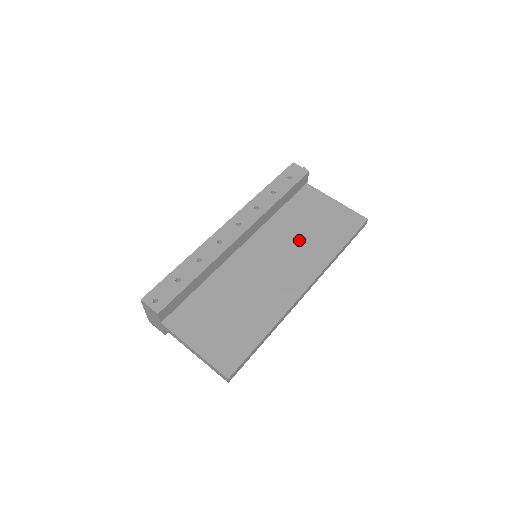
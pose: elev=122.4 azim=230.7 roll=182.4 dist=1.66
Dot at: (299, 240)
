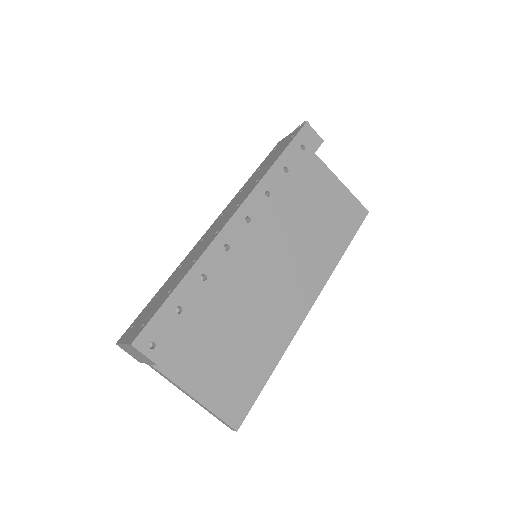
Dot at: (304, 237)
